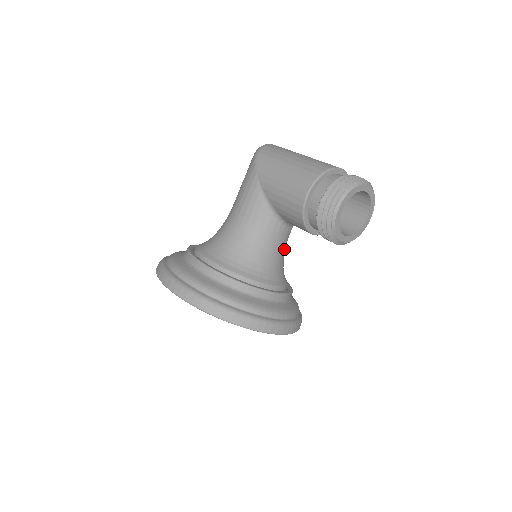
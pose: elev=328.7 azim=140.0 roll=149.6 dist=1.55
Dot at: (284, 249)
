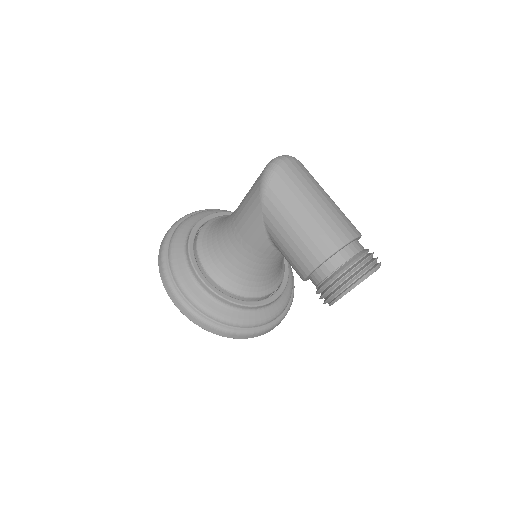
Dot at: occluded
